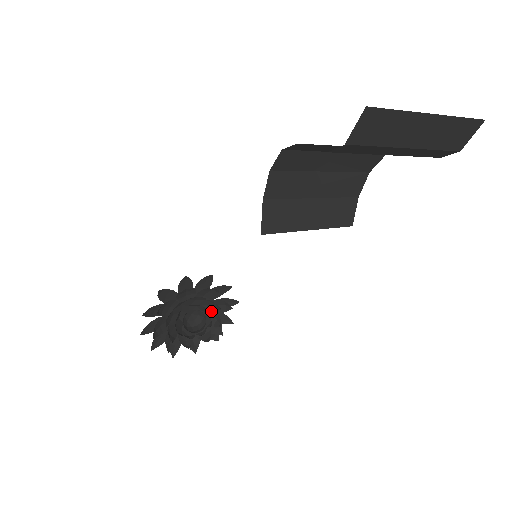
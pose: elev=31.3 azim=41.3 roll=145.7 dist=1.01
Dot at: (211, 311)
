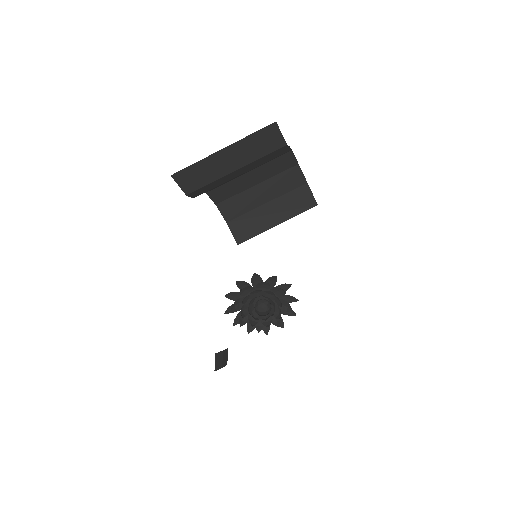
Dot at: (274, 297)
